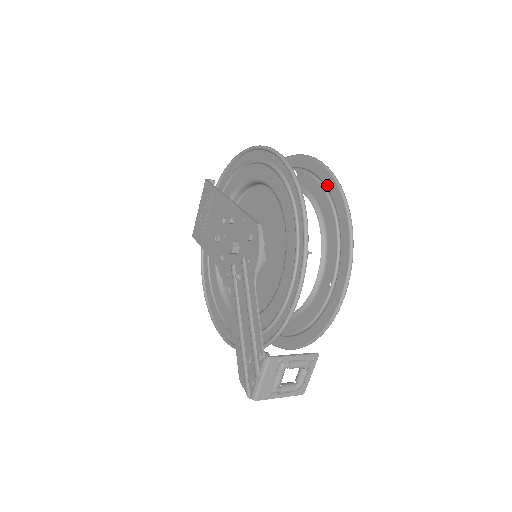
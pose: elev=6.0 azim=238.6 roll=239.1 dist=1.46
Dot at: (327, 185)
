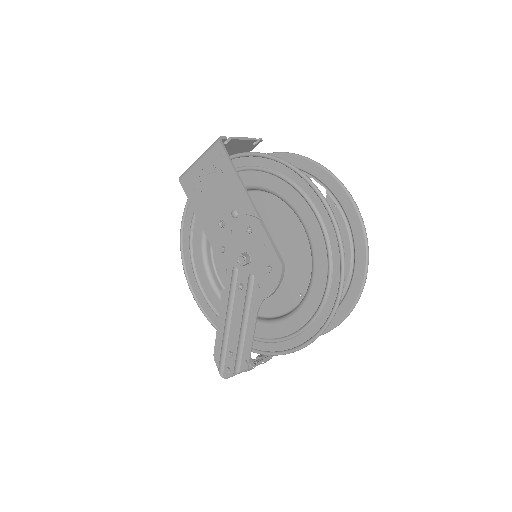
Dot at: (356, 241)
